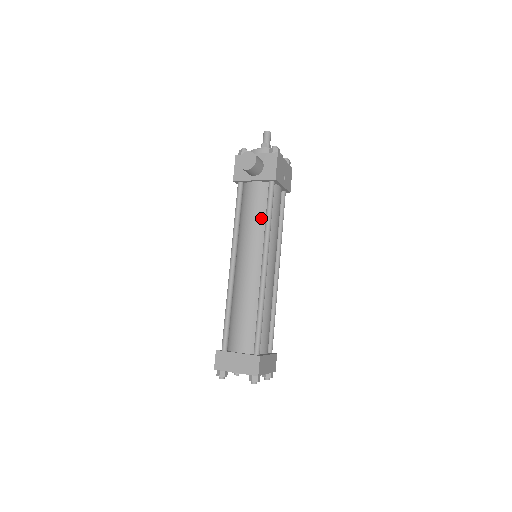
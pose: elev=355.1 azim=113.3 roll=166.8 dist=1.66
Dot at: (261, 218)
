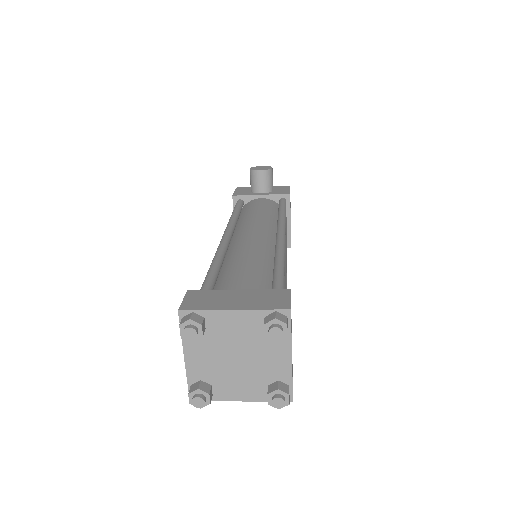
Dot at: (271, 214)
